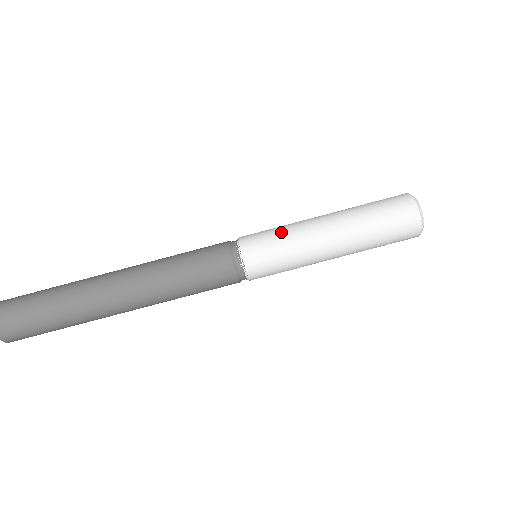
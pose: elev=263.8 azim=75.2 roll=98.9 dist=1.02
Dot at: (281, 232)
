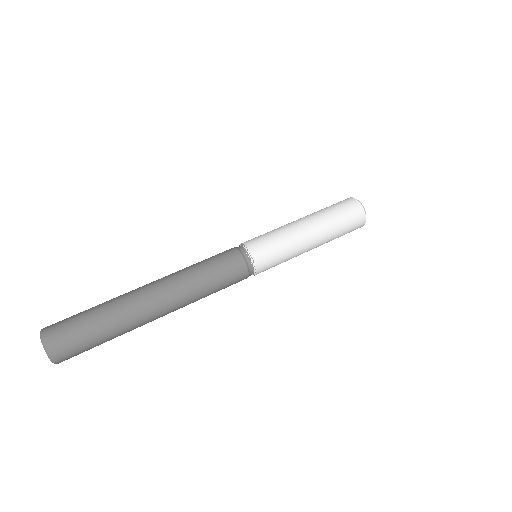
Dot at: (274, 234)
